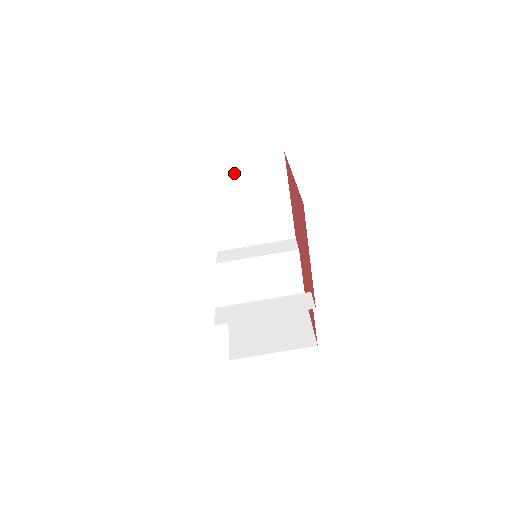
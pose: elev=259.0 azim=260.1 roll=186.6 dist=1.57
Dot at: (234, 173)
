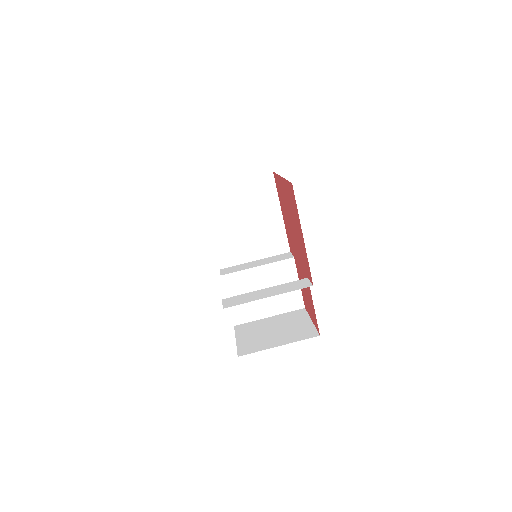
Dot at: (232, 194)
